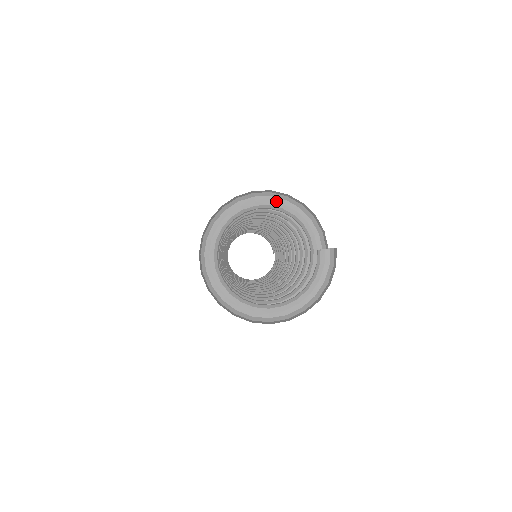
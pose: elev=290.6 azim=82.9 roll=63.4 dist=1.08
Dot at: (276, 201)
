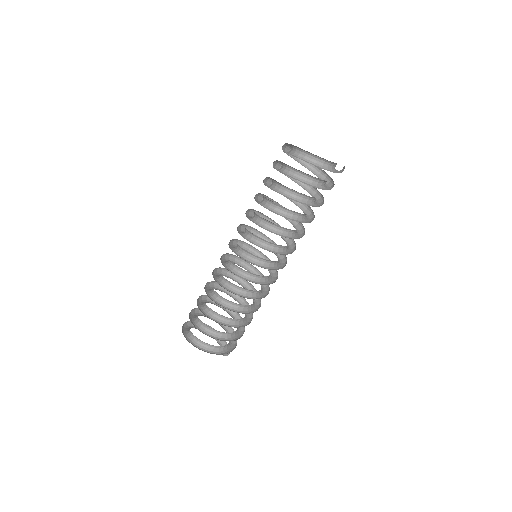
Dot at: occluded
